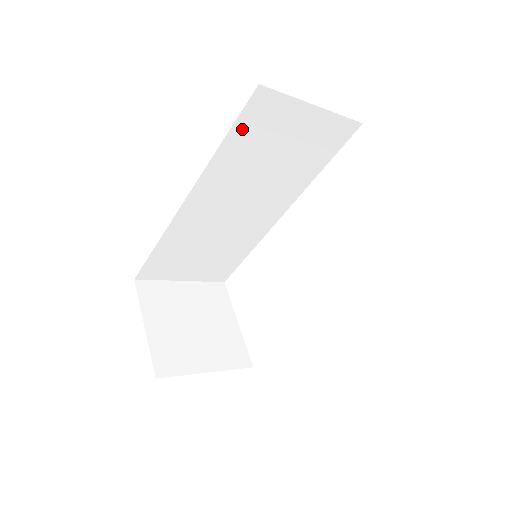
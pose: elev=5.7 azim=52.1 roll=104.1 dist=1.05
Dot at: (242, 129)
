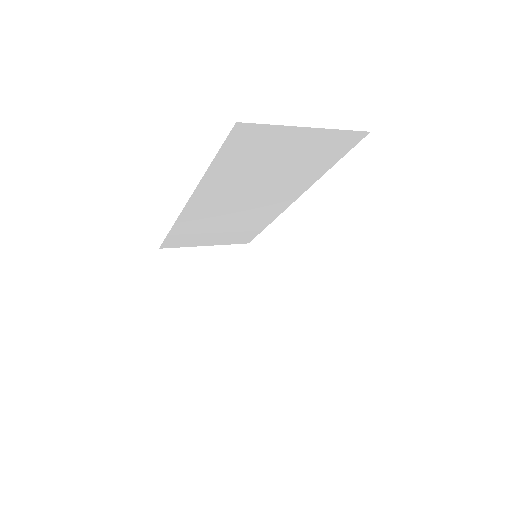
Dot at: (229, 153)
